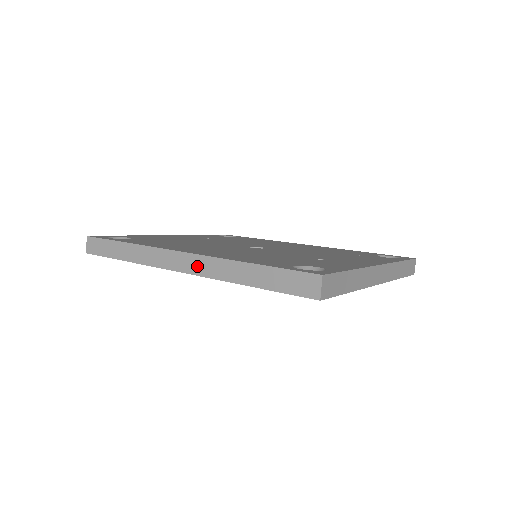
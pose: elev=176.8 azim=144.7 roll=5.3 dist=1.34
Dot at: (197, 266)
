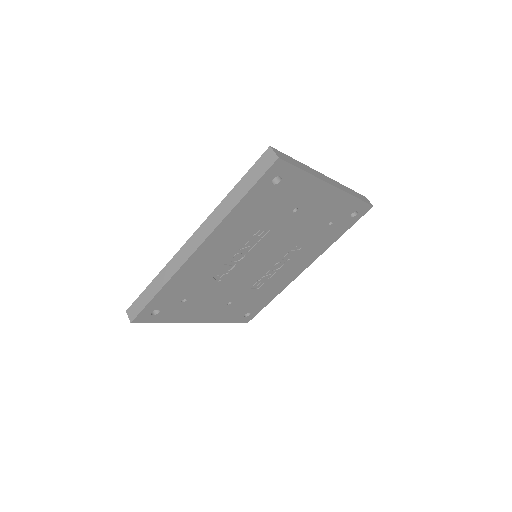
Dot at: (204, 232)
